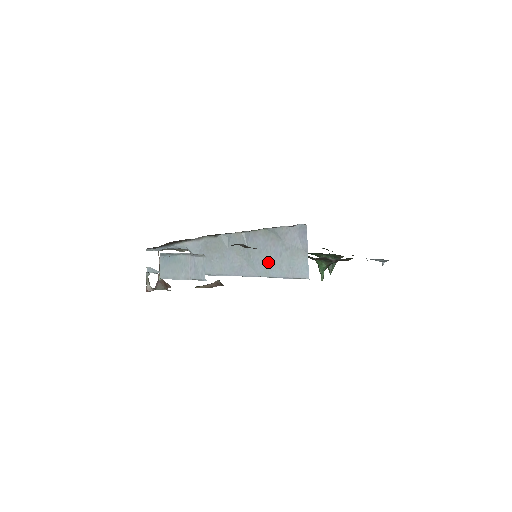
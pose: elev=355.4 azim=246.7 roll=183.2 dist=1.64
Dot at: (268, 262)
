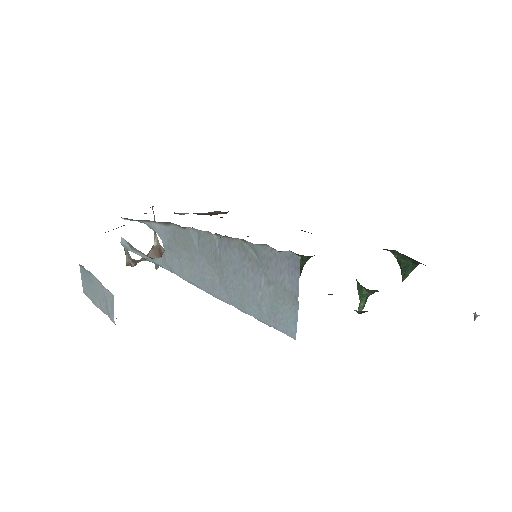
Dot at: (244, 291)
